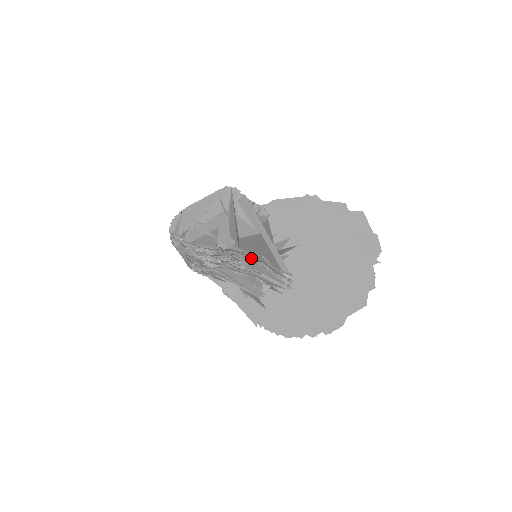
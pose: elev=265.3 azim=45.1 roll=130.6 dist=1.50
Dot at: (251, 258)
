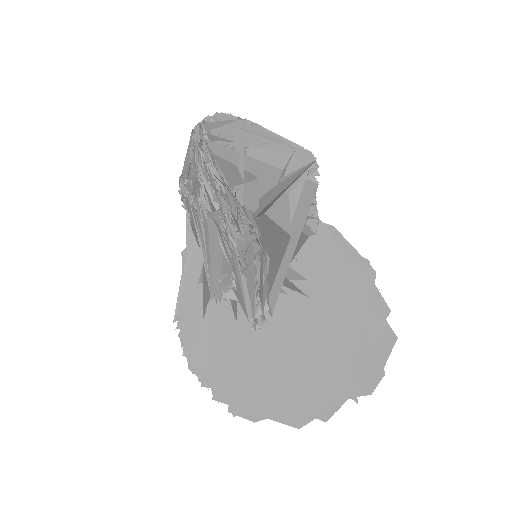
Dot at: (255, 243)
